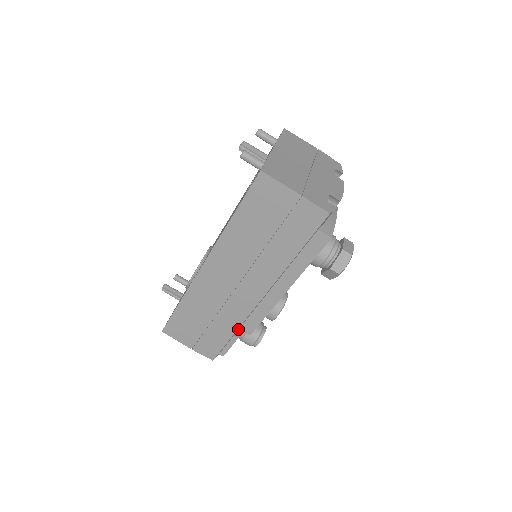
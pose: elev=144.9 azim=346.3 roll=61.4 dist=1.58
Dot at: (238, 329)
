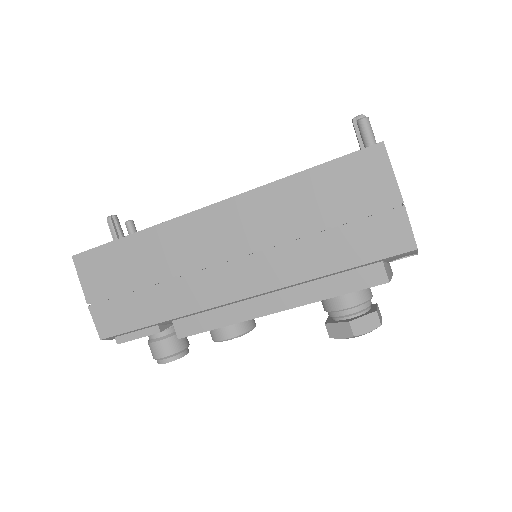
Dot at: (171, 320)
